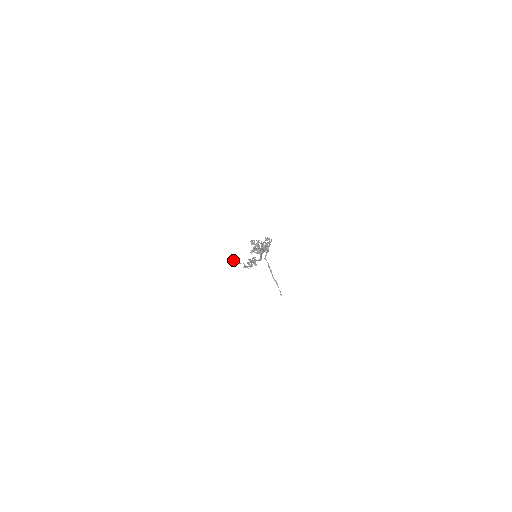
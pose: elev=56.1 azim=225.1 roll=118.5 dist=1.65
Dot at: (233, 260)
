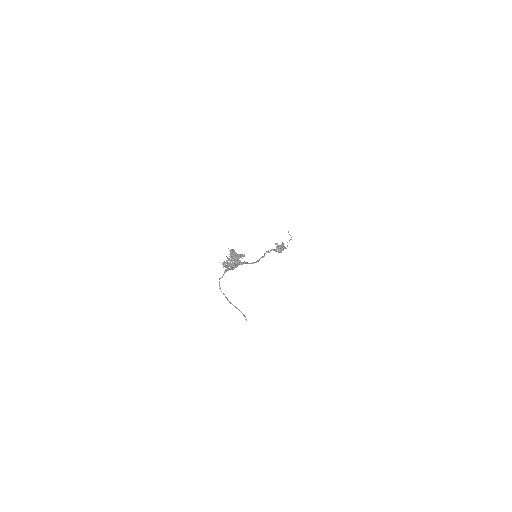
Dot at: occluded
